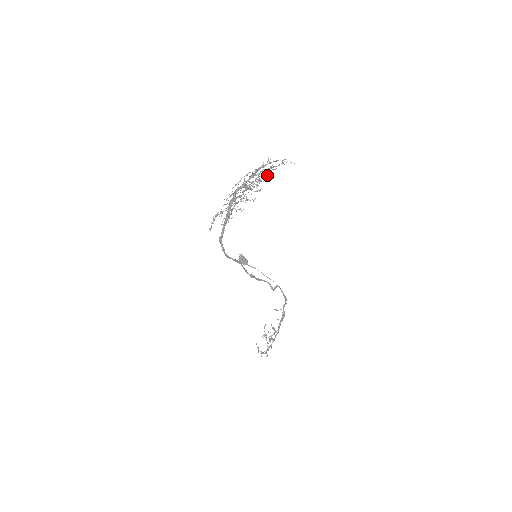
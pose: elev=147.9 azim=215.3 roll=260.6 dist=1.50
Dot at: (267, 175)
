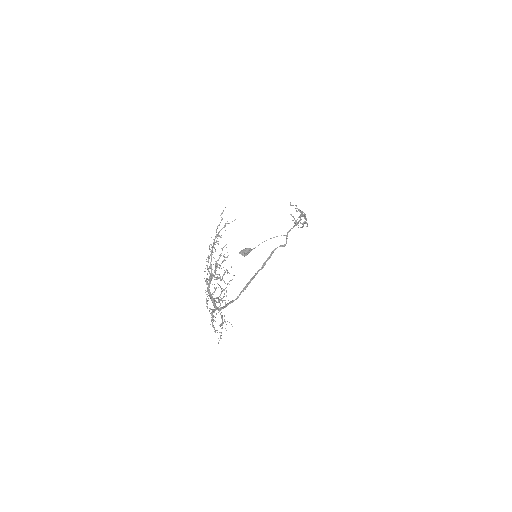
Dot at: (225, 271)
